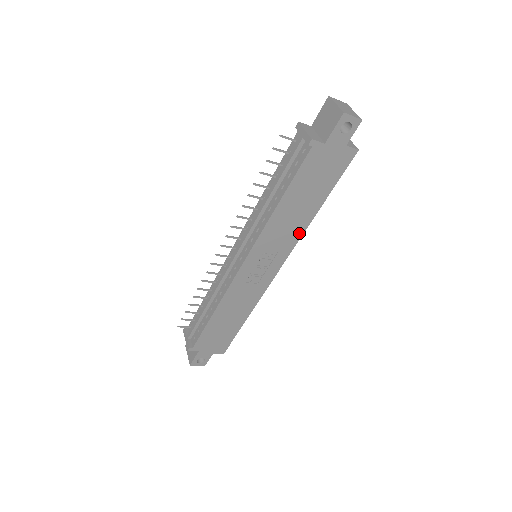
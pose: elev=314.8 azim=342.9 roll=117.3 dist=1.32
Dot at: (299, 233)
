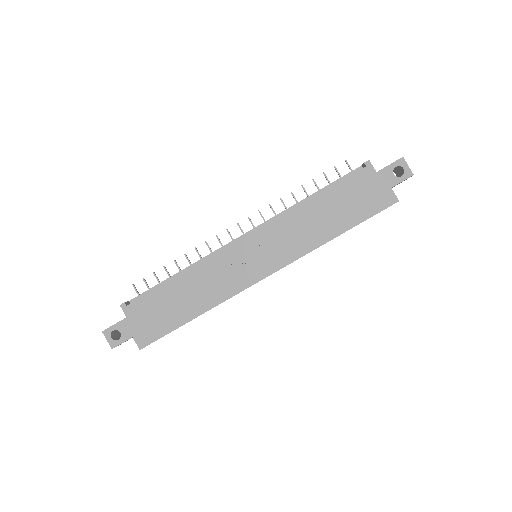
Dot at: (308, 247)
